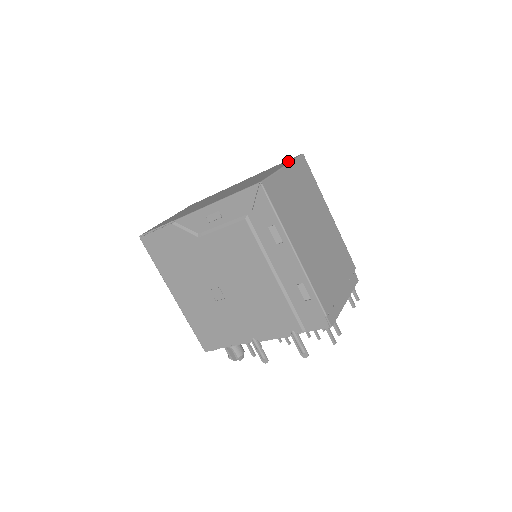
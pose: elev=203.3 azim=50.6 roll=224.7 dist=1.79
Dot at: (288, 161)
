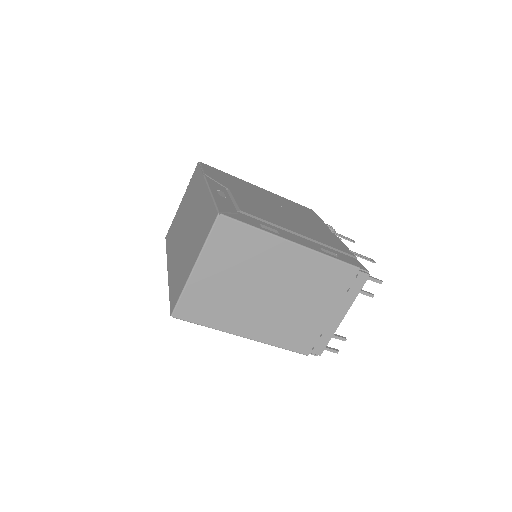
Dot at: (205, 233)
